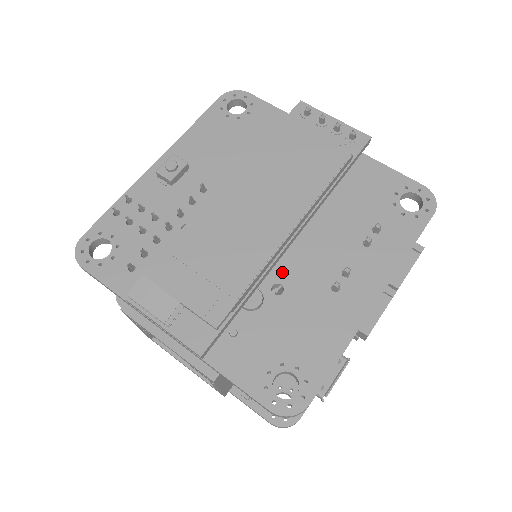
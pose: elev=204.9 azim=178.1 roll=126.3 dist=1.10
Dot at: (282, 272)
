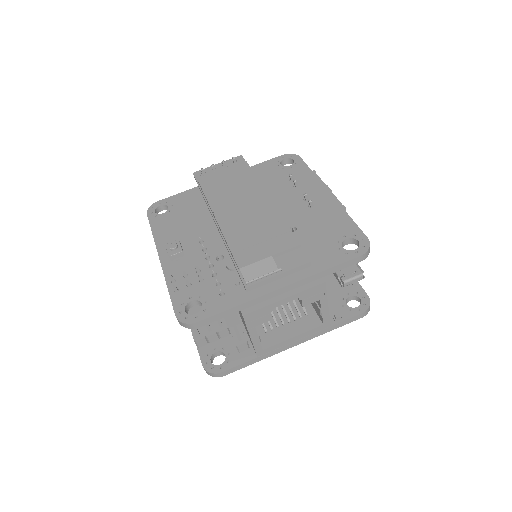
Dot at: occluded
